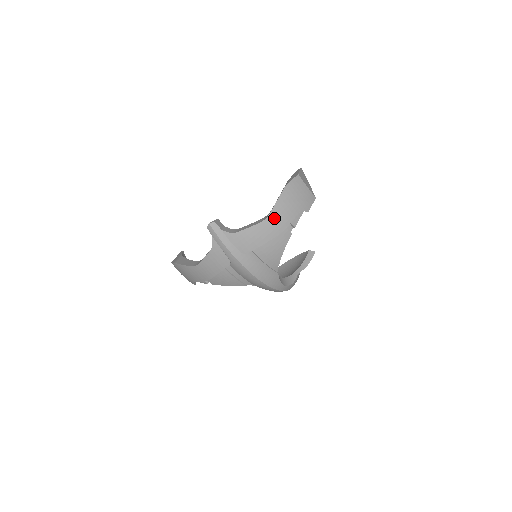
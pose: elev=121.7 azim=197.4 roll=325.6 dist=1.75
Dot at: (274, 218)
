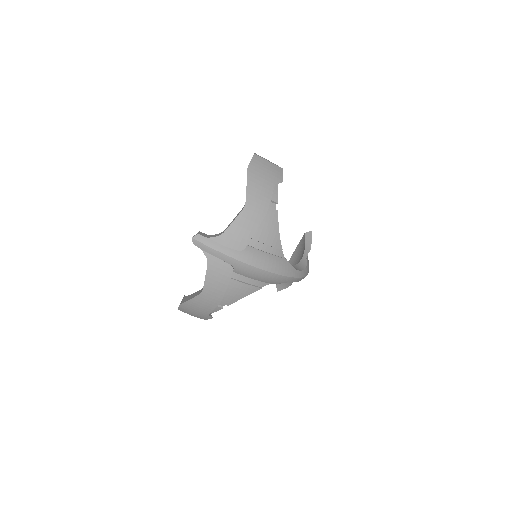
Dot at: (252, 201)
